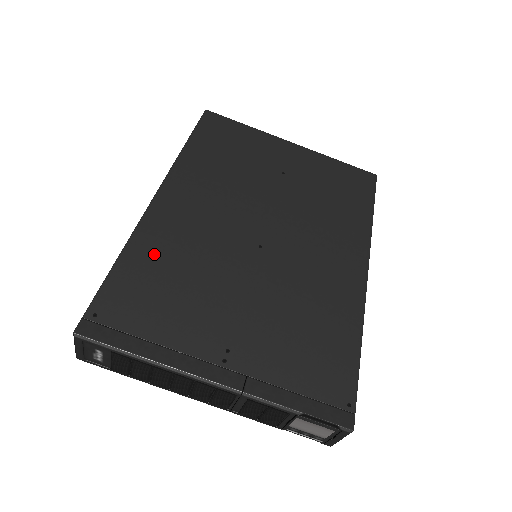
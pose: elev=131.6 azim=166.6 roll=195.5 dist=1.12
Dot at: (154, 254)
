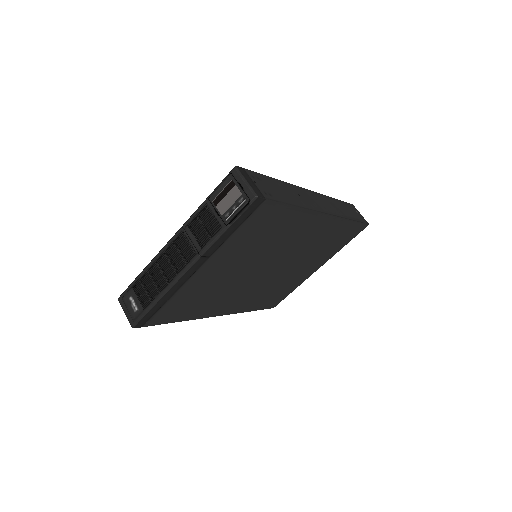
Dot at: occluded
